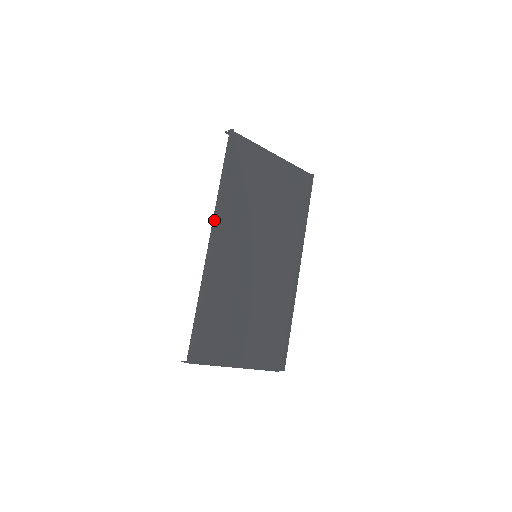
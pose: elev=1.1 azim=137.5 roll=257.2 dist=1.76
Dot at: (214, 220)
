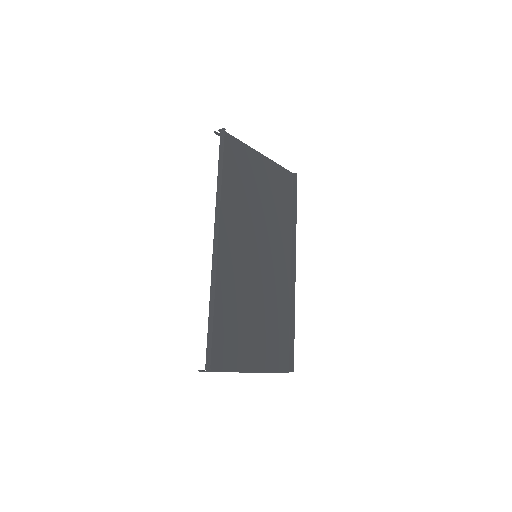
Dot at: (216, 220)
